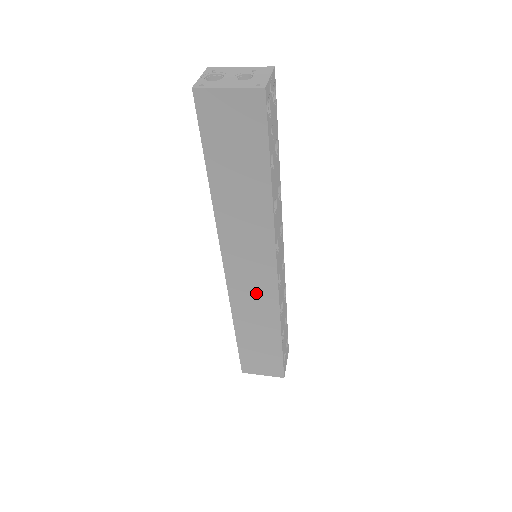
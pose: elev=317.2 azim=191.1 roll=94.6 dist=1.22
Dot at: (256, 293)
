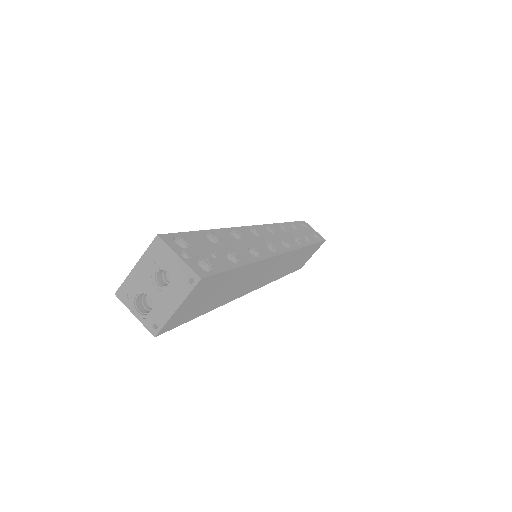
Dot at: (282, 266)
